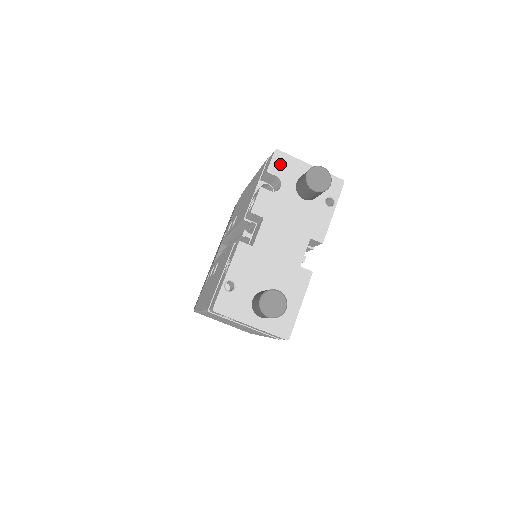
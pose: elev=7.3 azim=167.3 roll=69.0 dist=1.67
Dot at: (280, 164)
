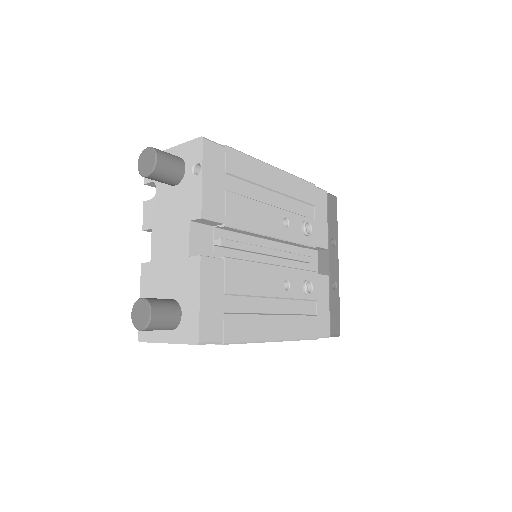
Dot at: occluded
